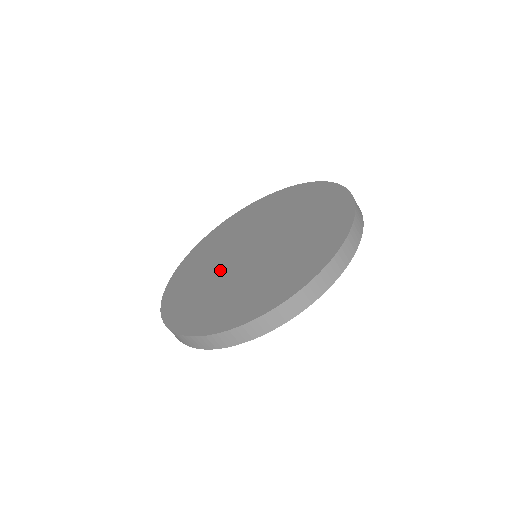
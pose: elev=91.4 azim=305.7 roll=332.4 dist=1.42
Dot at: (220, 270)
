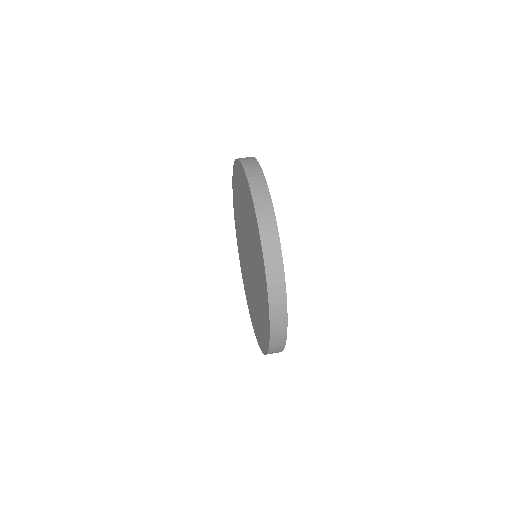
Dot at: (249, 281)
